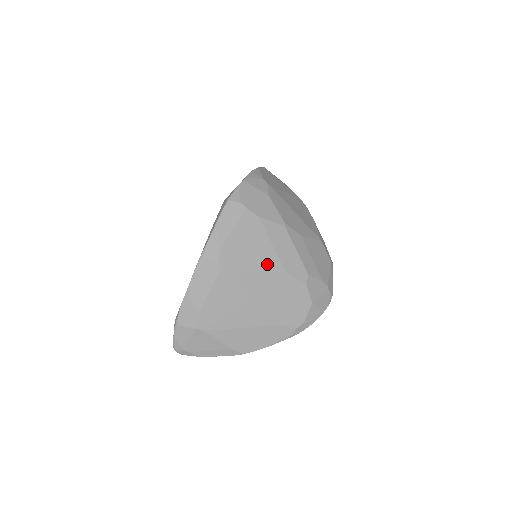
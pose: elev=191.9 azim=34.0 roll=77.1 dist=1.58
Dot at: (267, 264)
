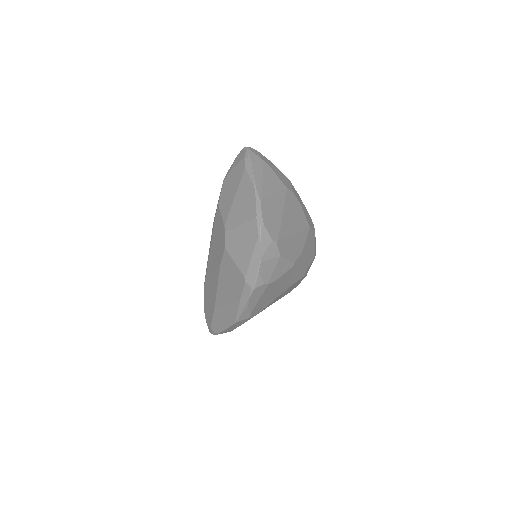
Dot at: (281, 292)
